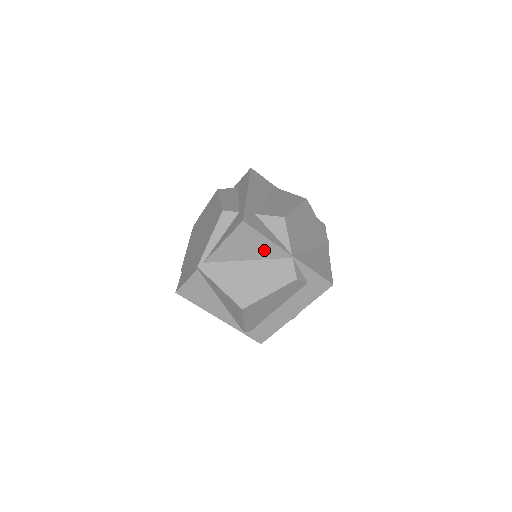
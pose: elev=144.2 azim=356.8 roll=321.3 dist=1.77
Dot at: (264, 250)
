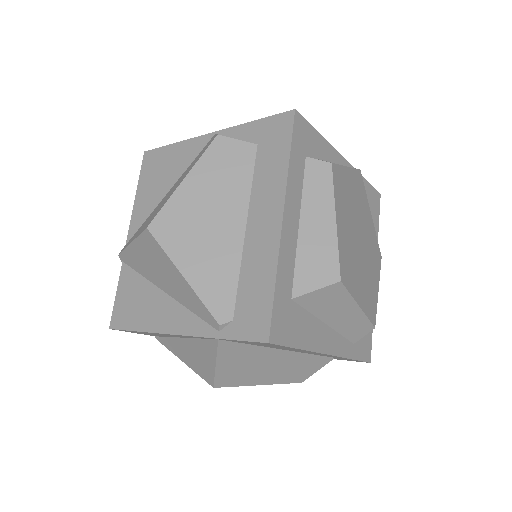
Dot at: (179, 160)
